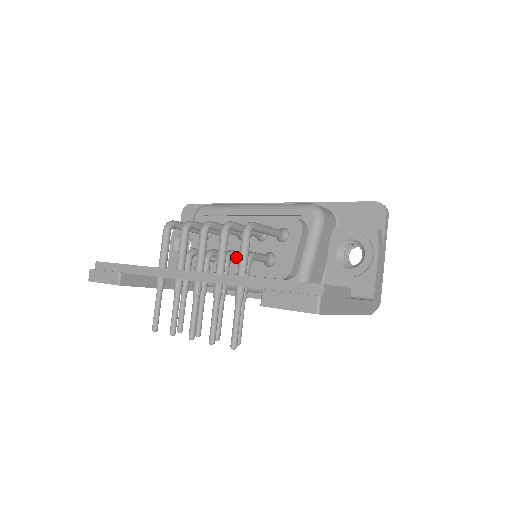
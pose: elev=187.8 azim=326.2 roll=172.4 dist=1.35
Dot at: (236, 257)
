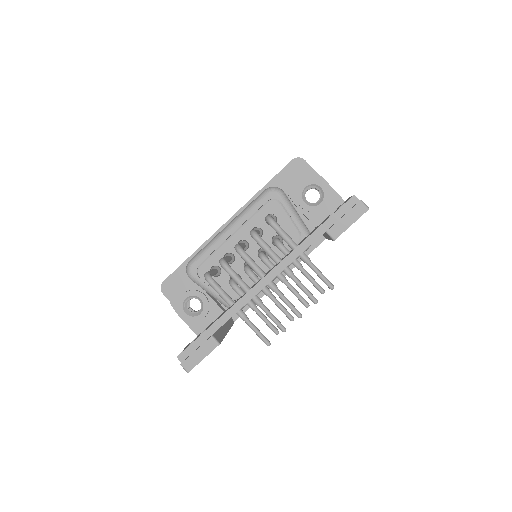
Dot at: occluded
